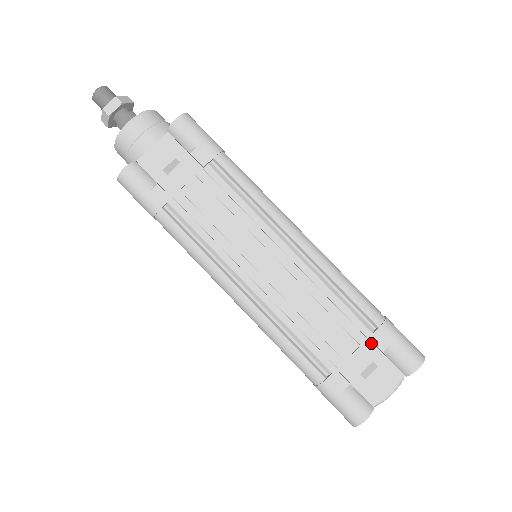
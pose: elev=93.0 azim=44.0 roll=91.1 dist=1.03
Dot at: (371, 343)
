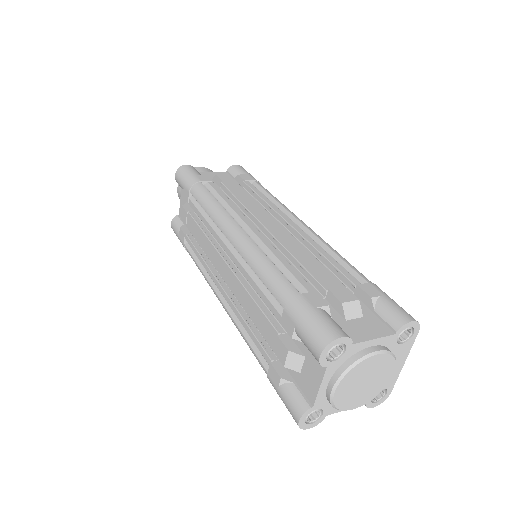
Dot at: occluded
